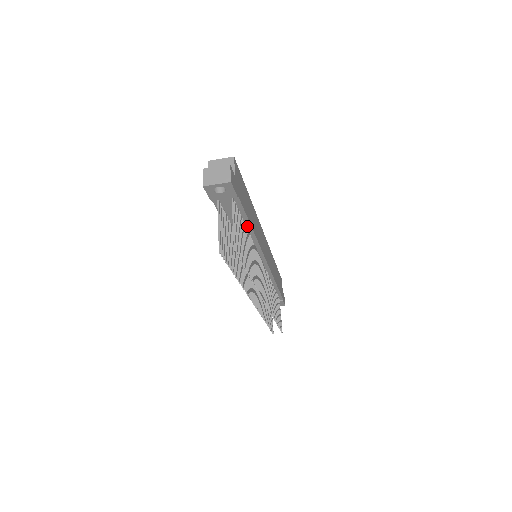
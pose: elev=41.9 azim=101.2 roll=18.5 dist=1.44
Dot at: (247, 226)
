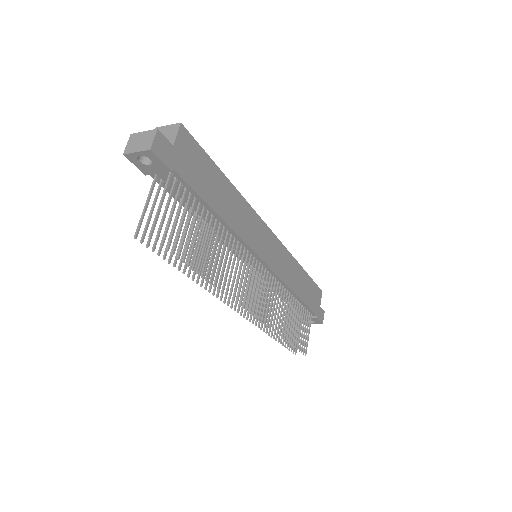
Dot at: (213, 214)
